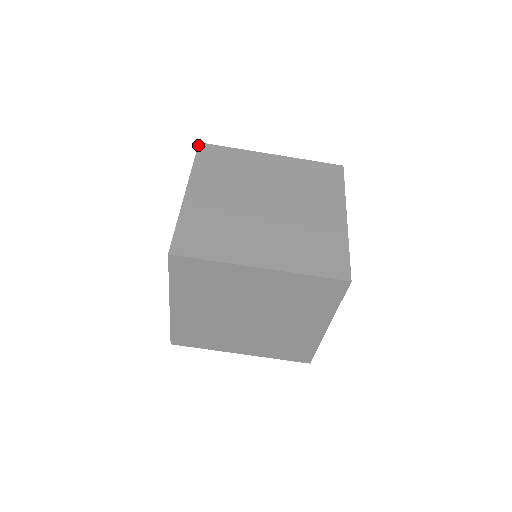
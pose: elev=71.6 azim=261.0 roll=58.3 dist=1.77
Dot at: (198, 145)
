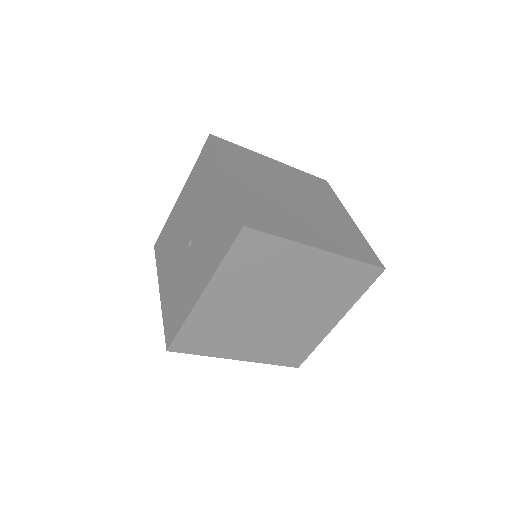
Dot at: (240, 231)
